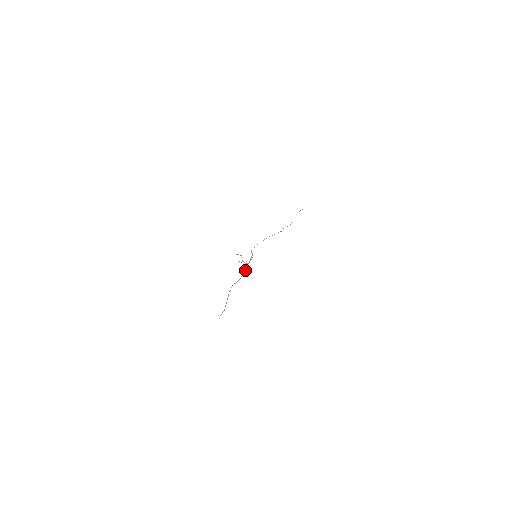
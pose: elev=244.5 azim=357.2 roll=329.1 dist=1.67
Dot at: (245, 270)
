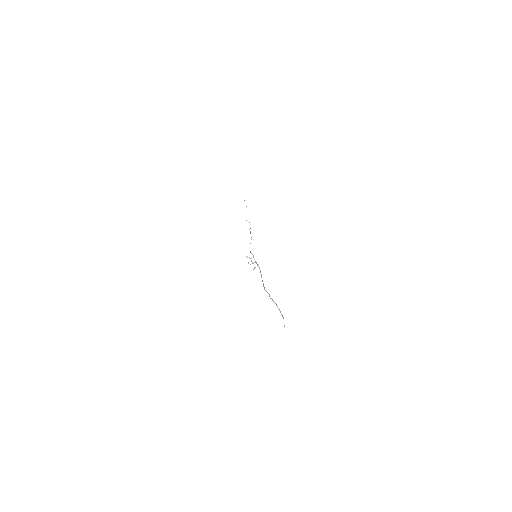
Dot at: occluded
